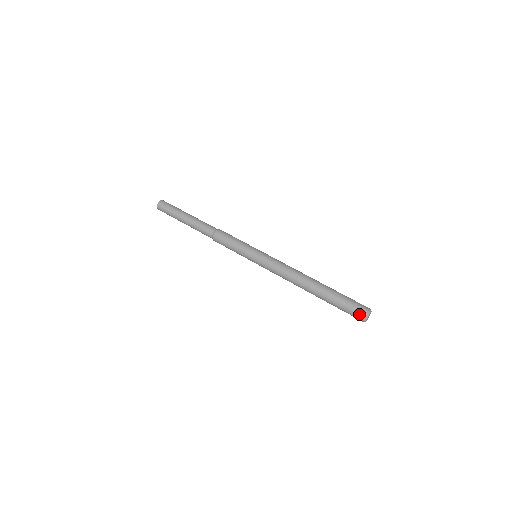
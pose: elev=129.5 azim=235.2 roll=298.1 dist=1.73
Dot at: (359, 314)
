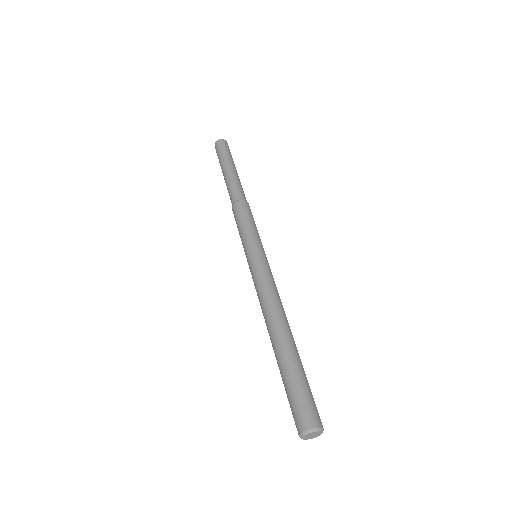
Dot at: (296, 423)
